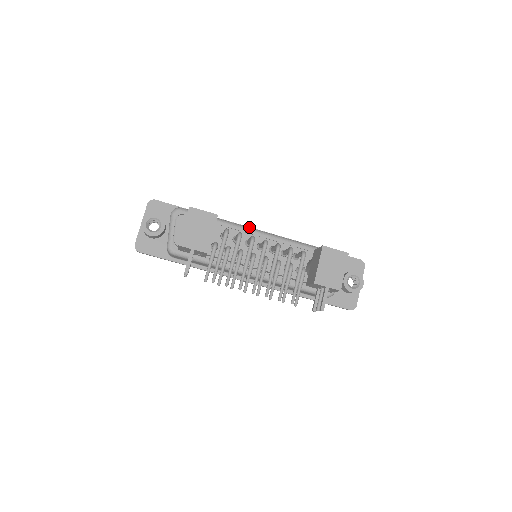
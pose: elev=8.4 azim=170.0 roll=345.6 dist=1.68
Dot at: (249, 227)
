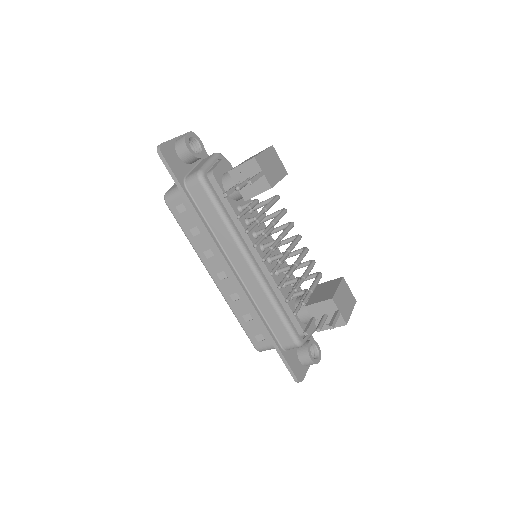
Dot at: occluded
